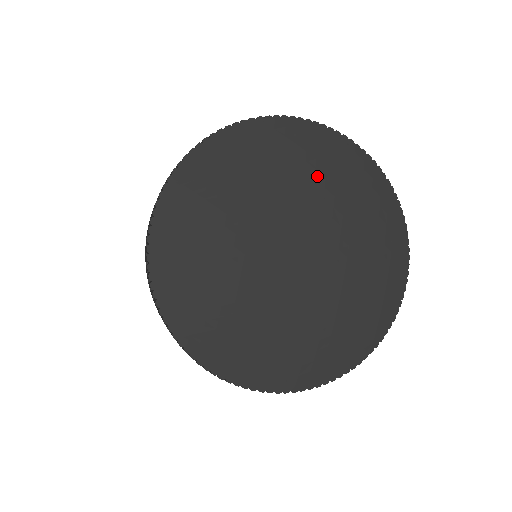
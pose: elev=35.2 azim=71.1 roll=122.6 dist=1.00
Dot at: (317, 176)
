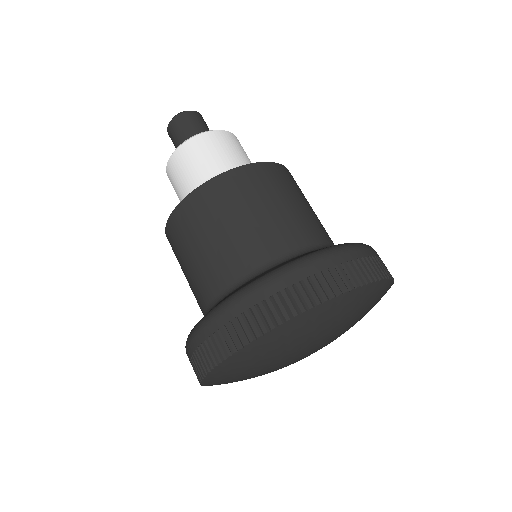
Dot at: (349, 320)
